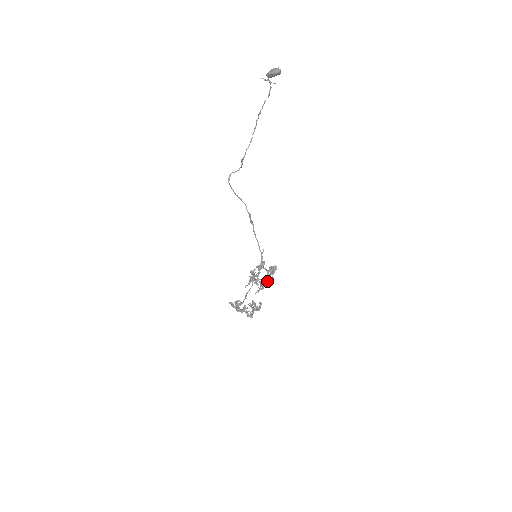
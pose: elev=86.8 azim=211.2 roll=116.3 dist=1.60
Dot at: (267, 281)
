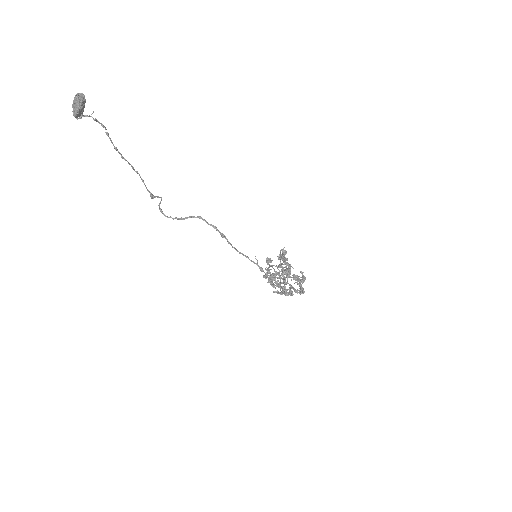
Dot at: (287, 274)
